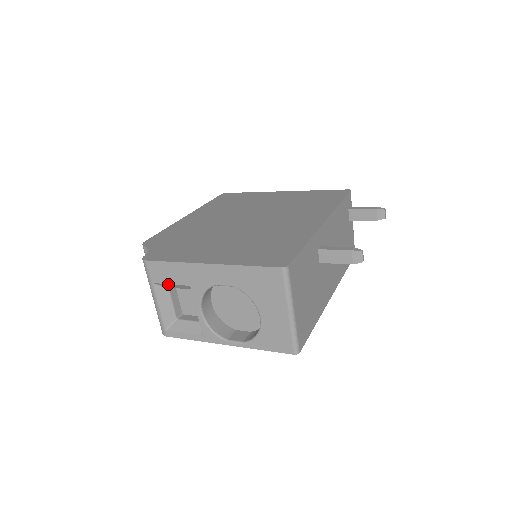
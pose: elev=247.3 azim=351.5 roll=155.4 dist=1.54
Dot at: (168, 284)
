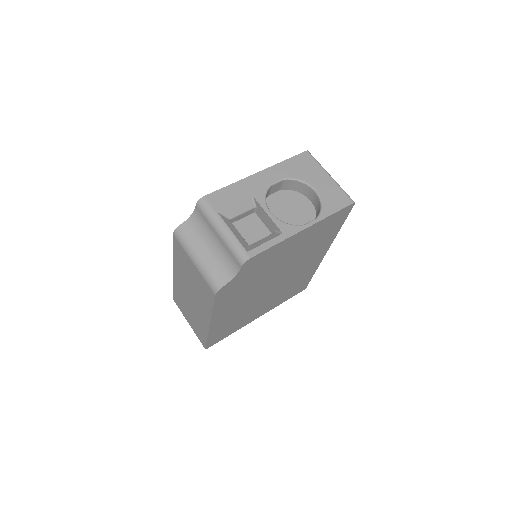
Dot at: (232, 206)
